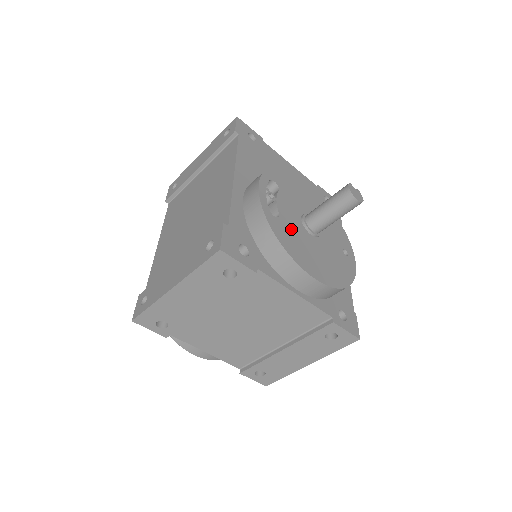
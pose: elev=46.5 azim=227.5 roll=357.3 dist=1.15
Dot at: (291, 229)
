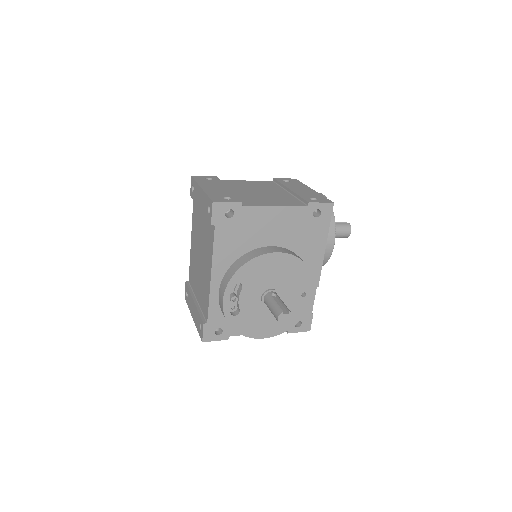
Dot at: (249, 315)
